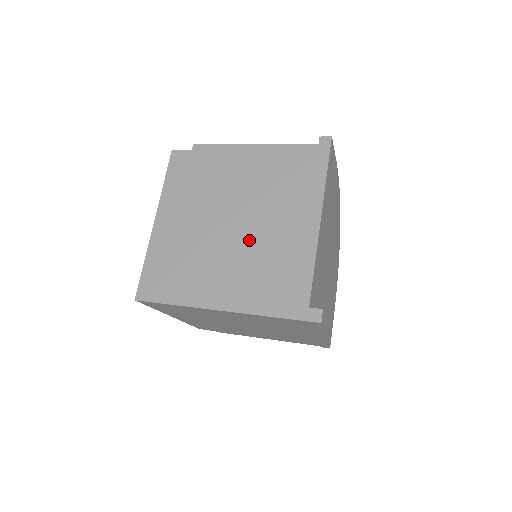
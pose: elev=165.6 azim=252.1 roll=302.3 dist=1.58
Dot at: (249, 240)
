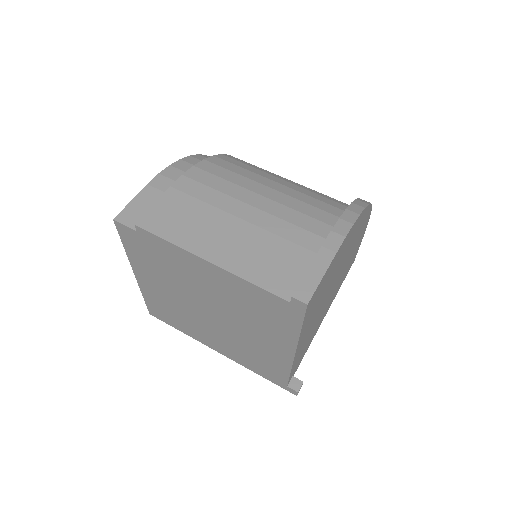
Dot at: (229, 331)
